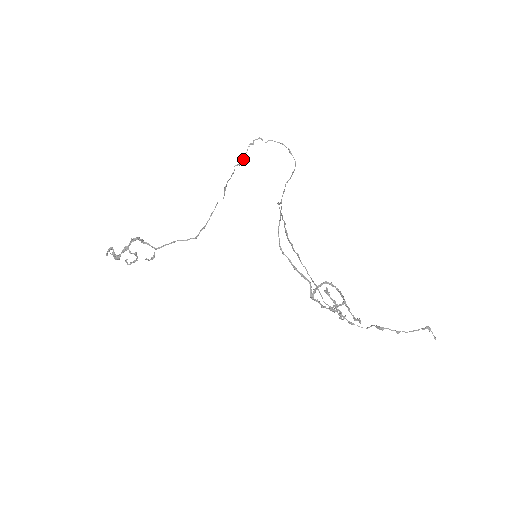
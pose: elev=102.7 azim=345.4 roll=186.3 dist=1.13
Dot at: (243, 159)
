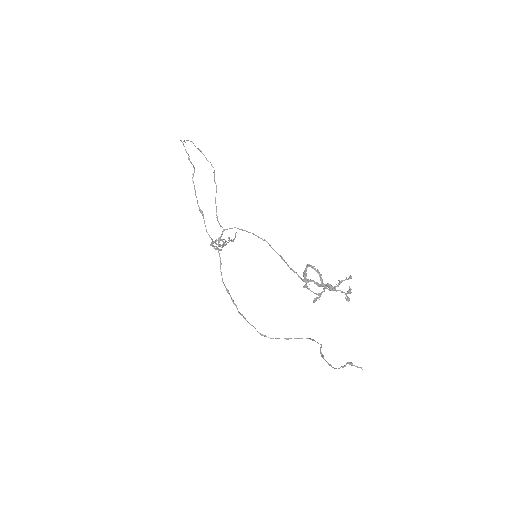
Dot at: (192, 164)
